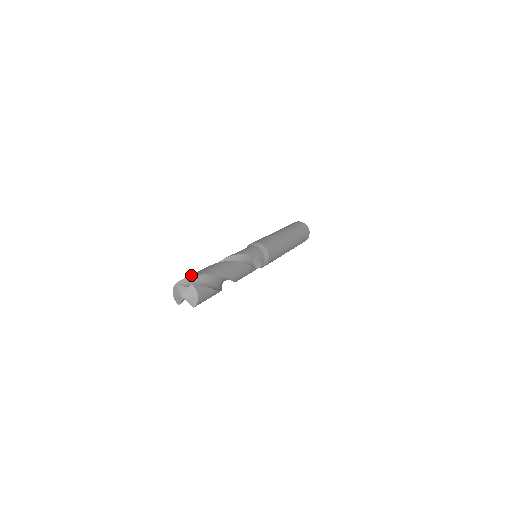
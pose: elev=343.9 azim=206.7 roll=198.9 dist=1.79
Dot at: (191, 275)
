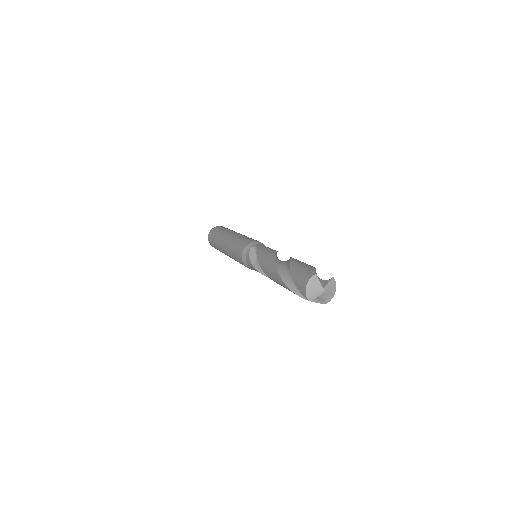
Dot at: (313, 267)
